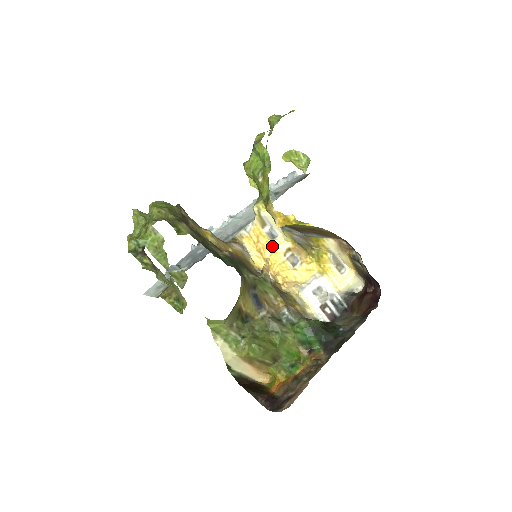
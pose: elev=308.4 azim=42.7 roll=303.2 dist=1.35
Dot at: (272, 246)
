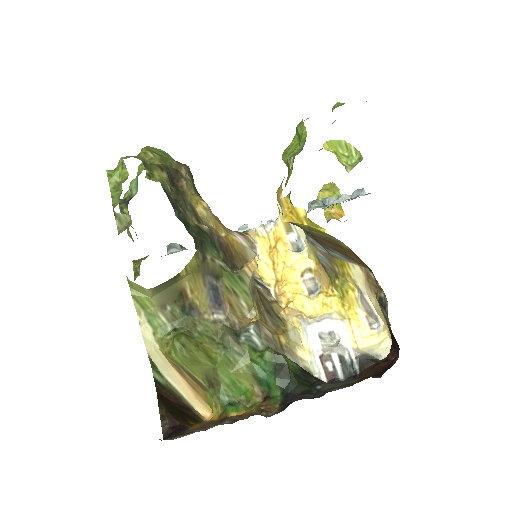
Dot at: (290, 258)
